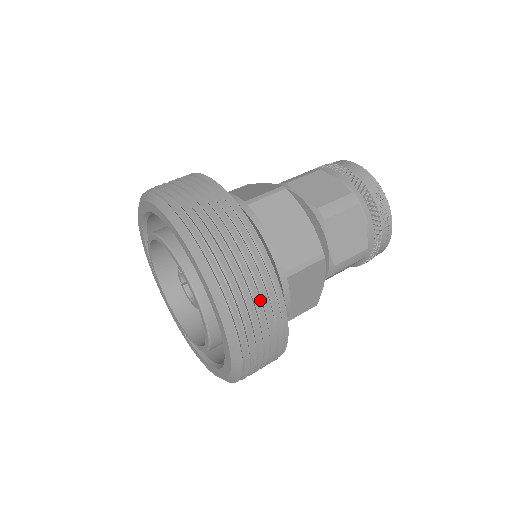
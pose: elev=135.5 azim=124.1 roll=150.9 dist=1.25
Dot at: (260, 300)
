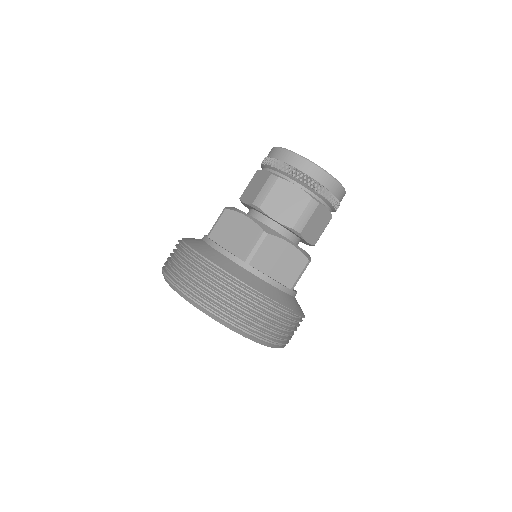
Dot at: occluded
